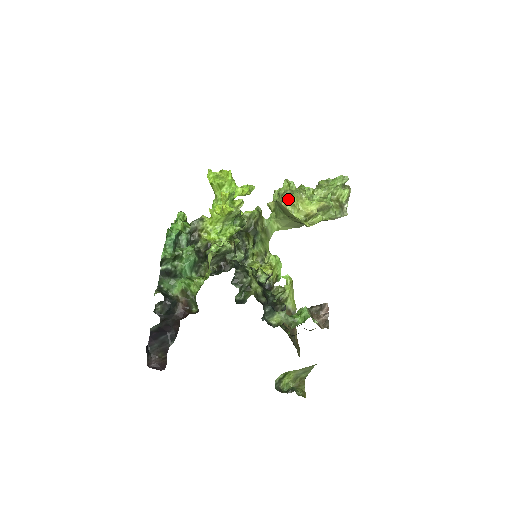
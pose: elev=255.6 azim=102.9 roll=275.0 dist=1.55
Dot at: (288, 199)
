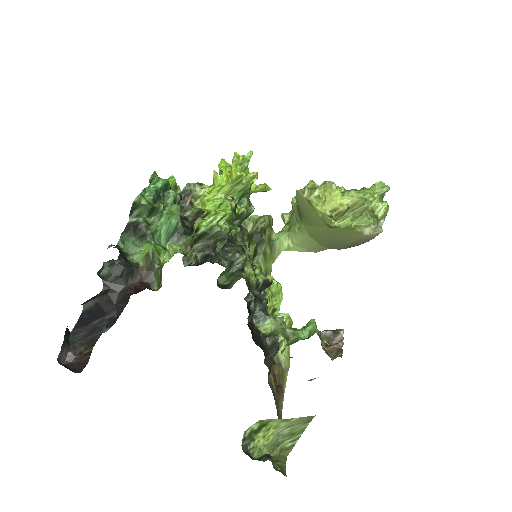
Dot at: (313, 187)
